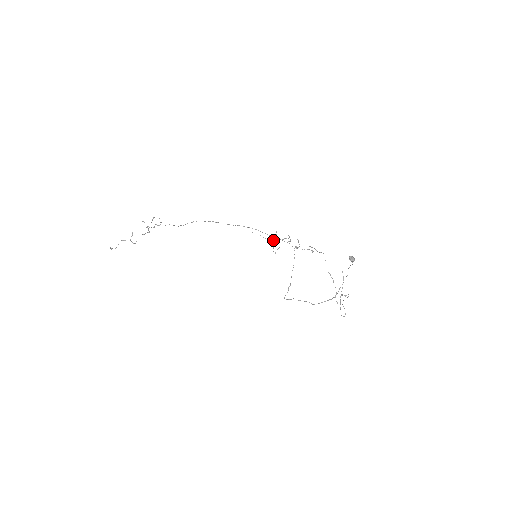
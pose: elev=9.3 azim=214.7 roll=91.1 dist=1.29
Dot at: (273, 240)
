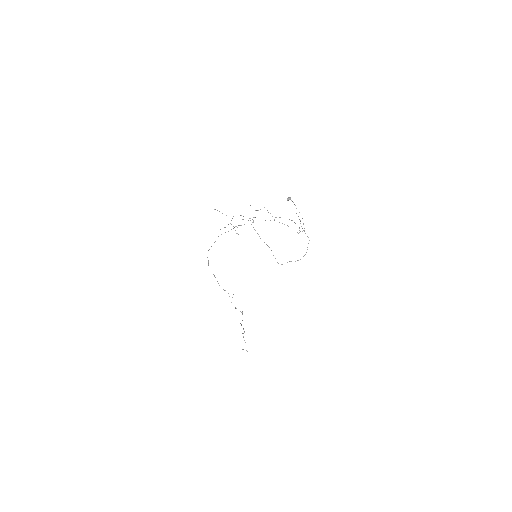
Dot at: occluded
